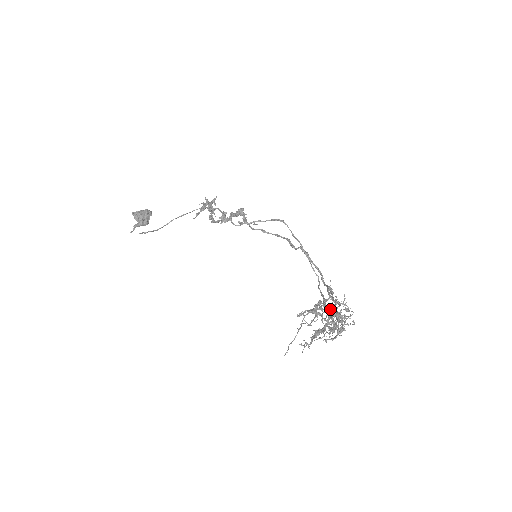
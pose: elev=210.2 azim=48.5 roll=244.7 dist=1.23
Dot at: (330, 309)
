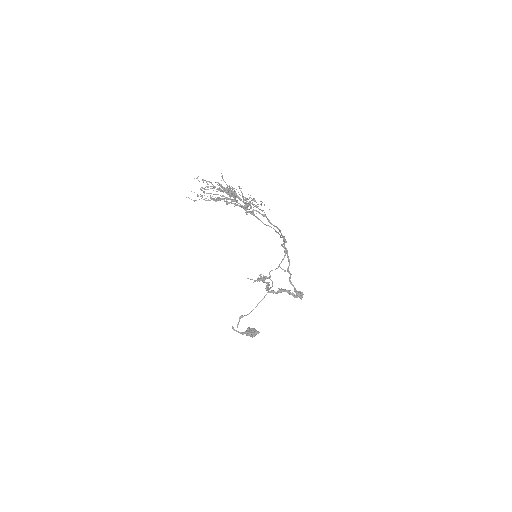
Dot at: occluded
